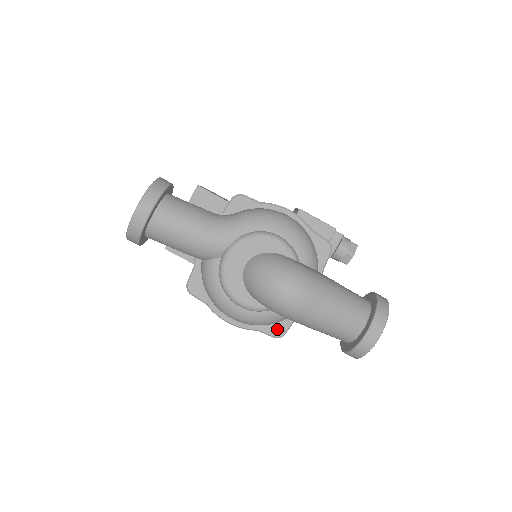
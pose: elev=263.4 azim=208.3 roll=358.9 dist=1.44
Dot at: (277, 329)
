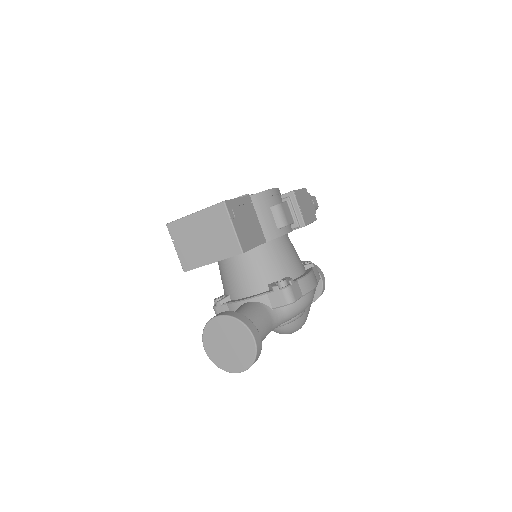
Dot at: occluded
